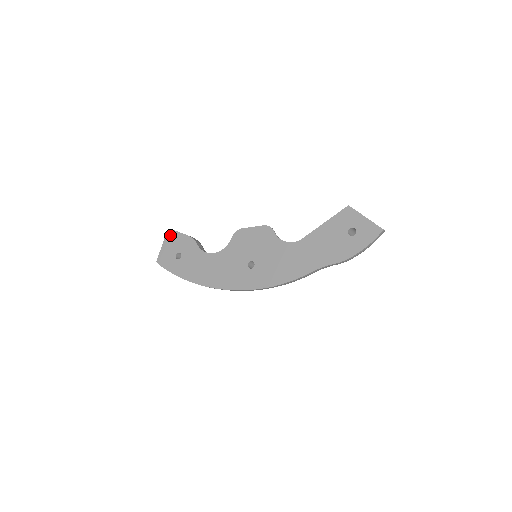
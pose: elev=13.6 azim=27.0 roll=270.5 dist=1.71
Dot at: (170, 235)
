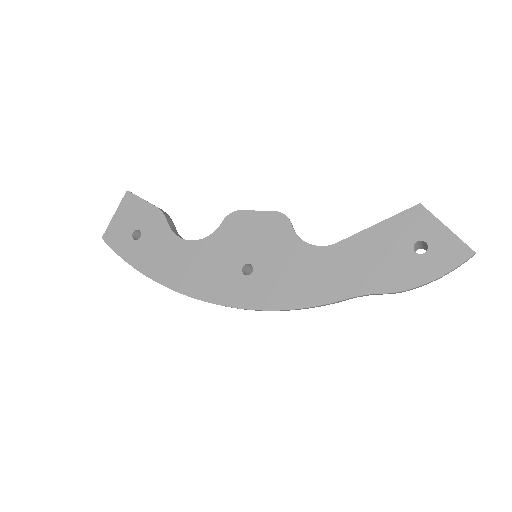
Dot at: (128, 201)
